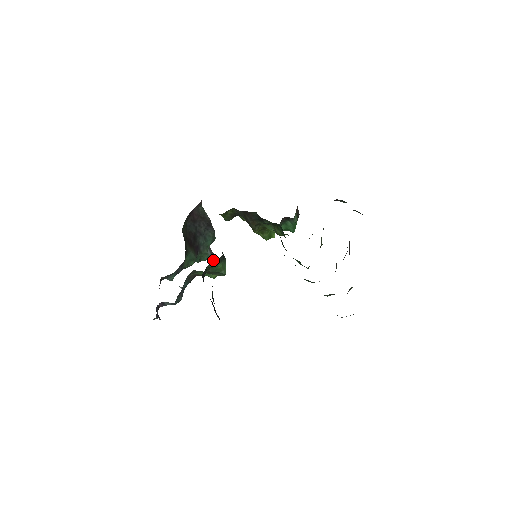
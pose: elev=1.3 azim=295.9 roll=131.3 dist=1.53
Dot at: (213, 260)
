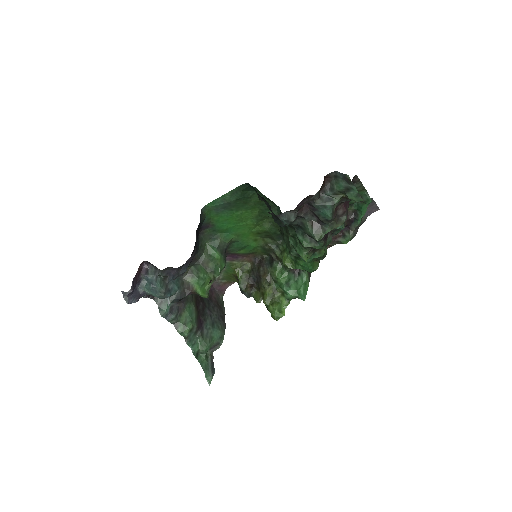
Dot at: (210, 377)
